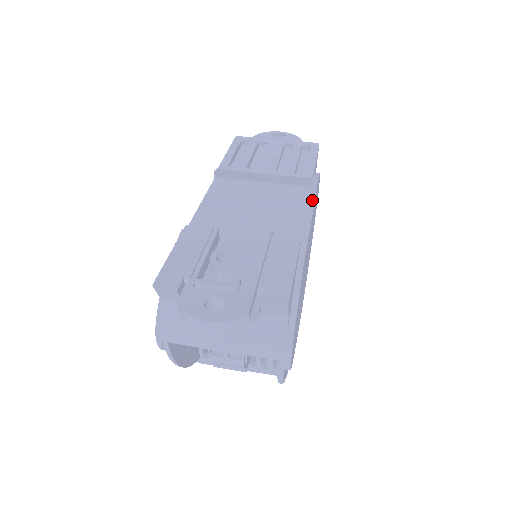
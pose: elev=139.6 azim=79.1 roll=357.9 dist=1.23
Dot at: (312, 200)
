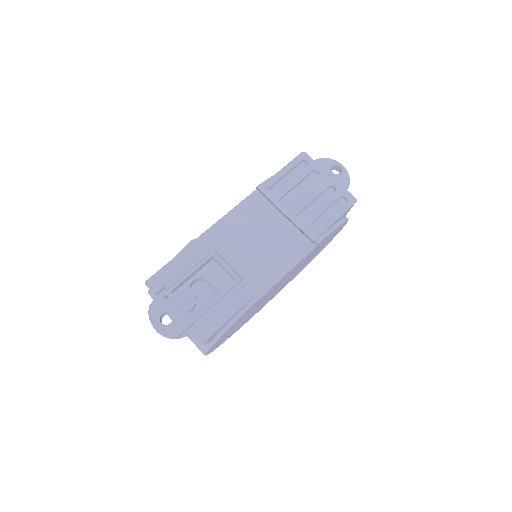
Dot at: (302, 257)
